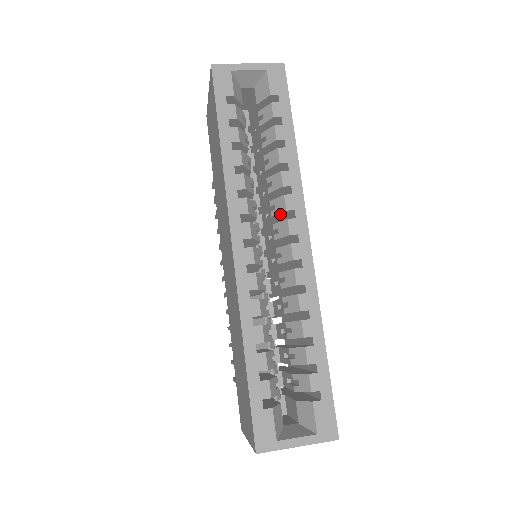
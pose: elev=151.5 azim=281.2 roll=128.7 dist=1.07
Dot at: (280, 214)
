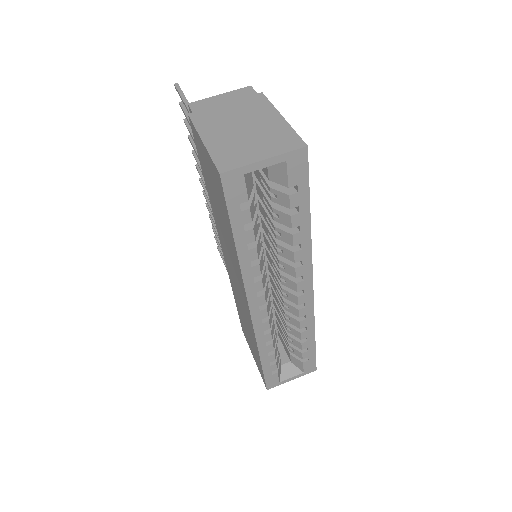
Dot at: (288, 271)
